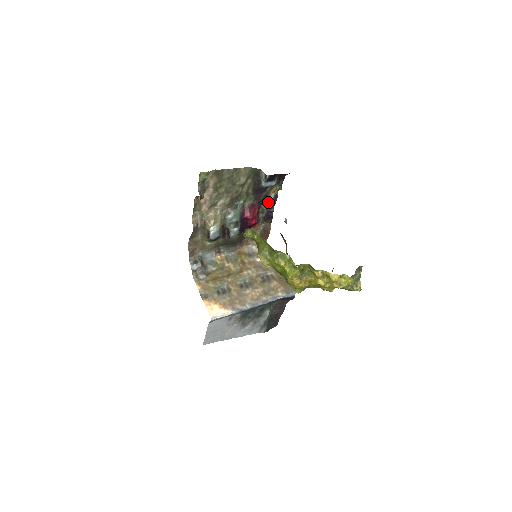
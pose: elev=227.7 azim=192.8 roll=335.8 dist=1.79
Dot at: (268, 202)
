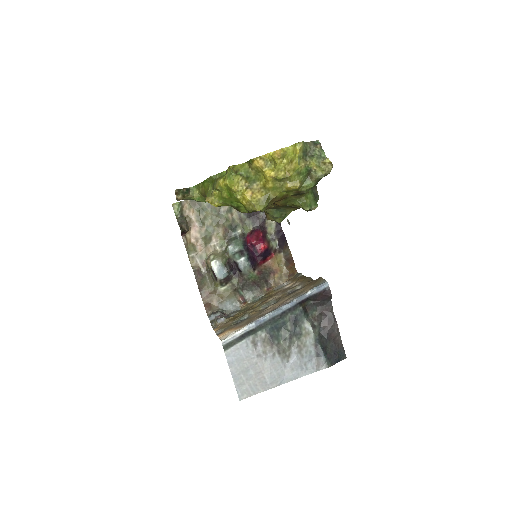
Dot at: (272, 224)
